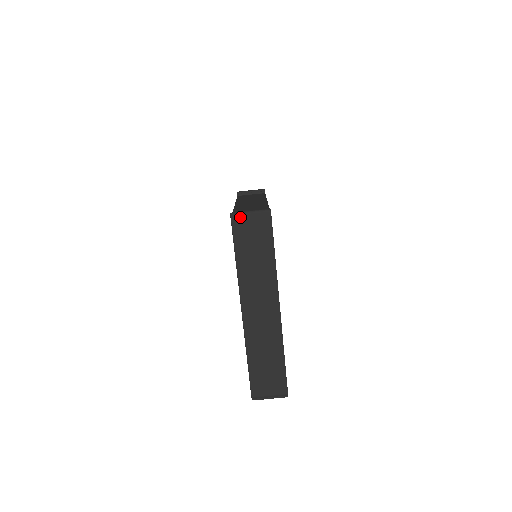
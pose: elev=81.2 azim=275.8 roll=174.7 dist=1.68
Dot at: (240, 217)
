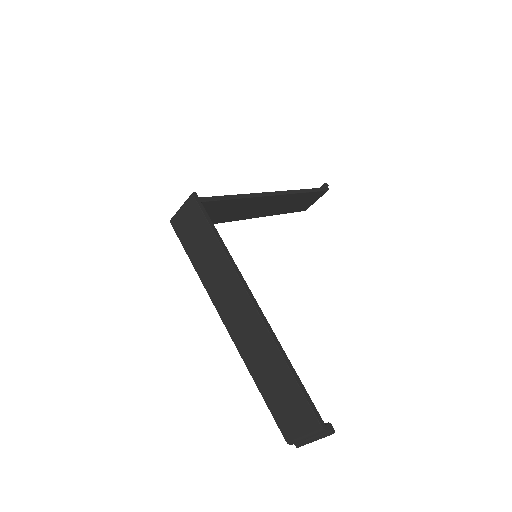
Dot at: (176, 219)
